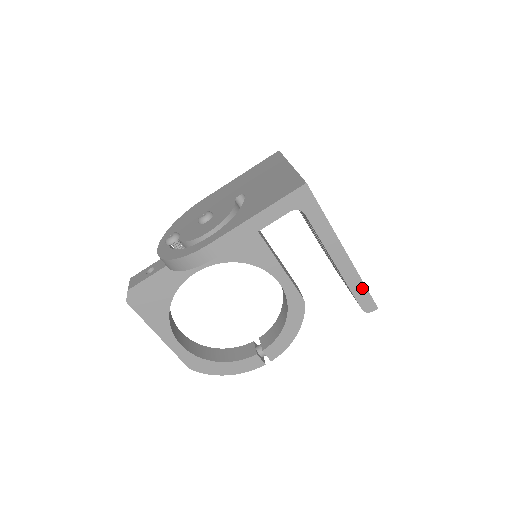
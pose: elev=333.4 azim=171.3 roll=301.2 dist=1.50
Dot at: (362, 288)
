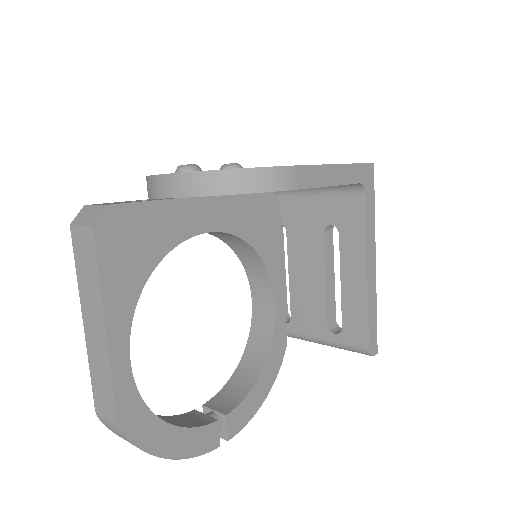
Dot at: (374, 318)
